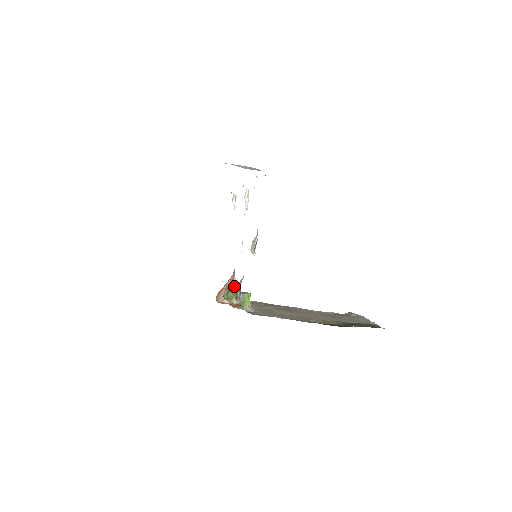
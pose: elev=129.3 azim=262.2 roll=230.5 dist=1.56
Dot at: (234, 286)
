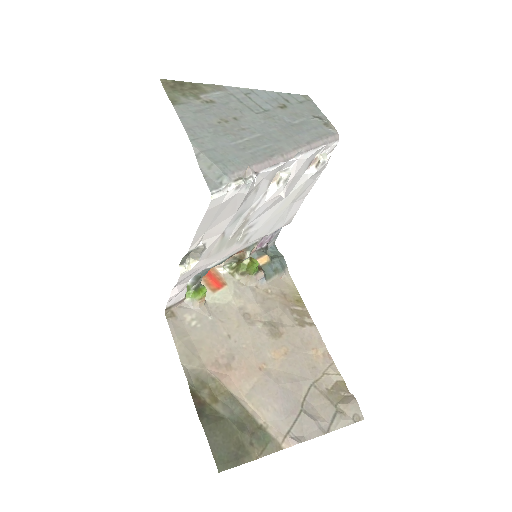
Dot at: (251, 260)
